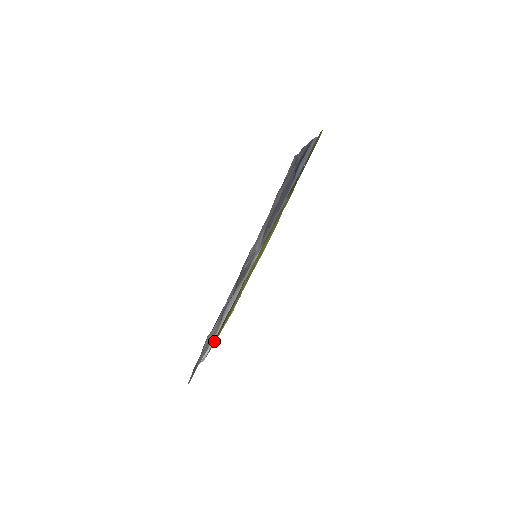
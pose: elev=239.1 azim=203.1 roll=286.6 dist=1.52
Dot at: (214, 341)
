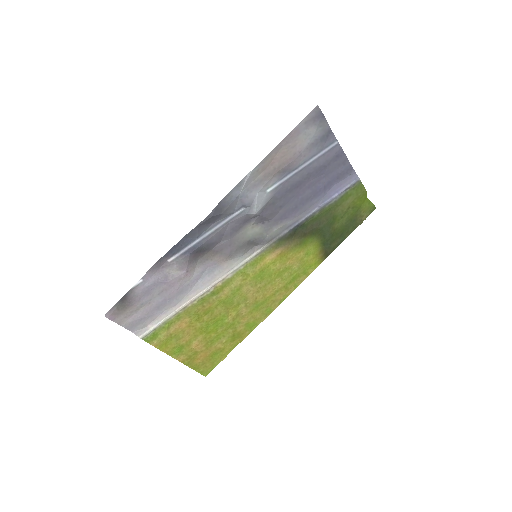
Dot at: (164, 332)
